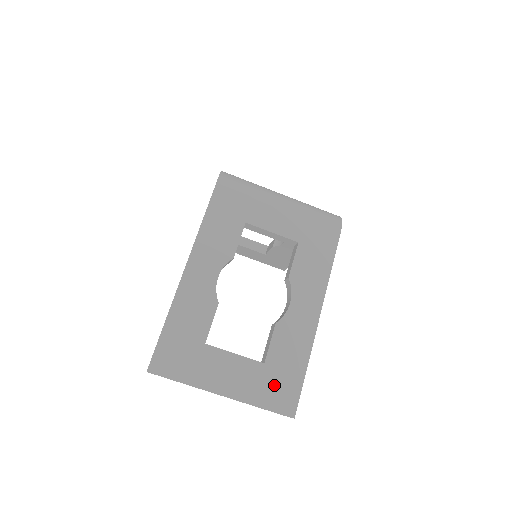
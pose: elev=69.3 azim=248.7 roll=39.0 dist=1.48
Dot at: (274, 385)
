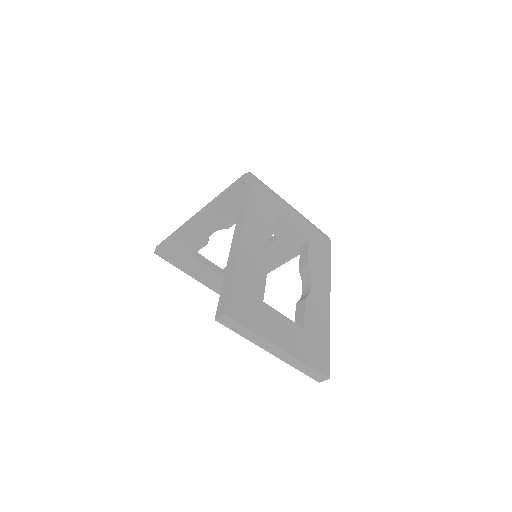
Dot at: (313, 348)
